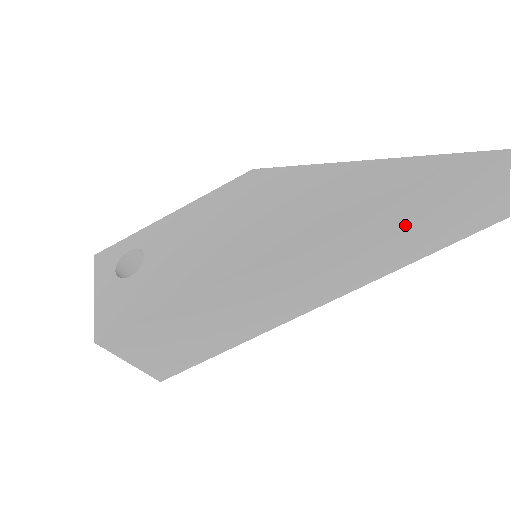
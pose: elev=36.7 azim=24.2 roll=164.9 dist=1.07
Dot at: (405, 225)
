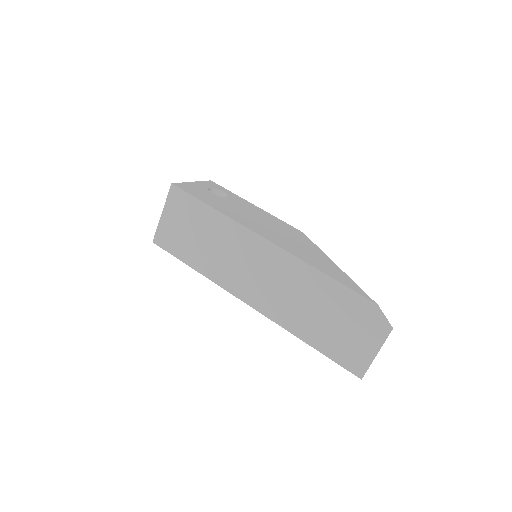
Dot at: (321, 308)
